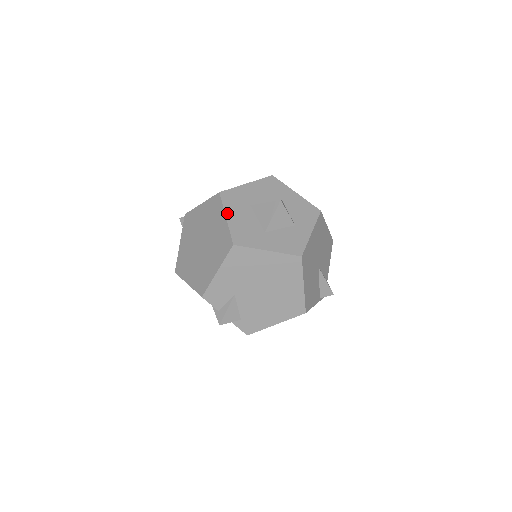
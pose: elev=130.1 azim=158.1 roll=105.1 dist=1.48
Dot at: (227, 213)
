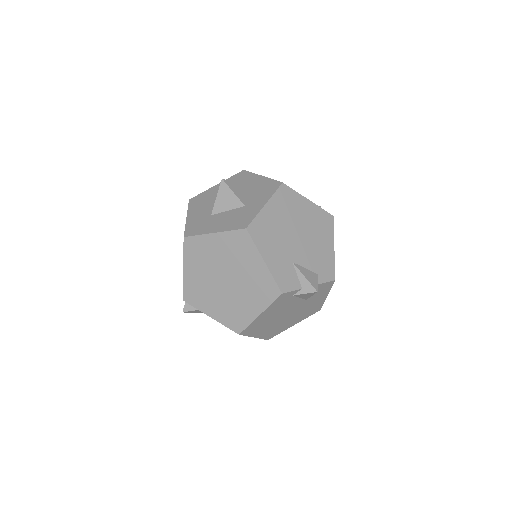
Dot at: (209, 232)
